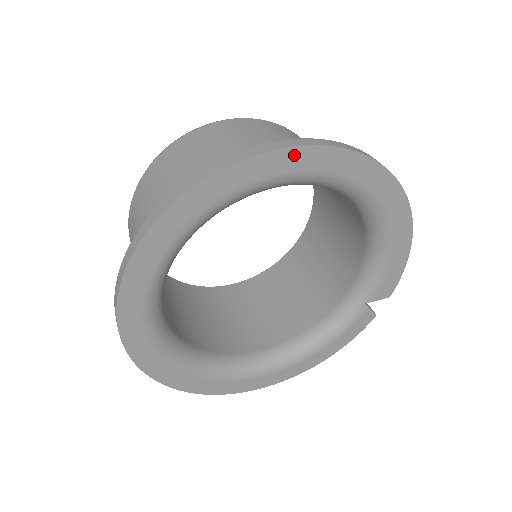
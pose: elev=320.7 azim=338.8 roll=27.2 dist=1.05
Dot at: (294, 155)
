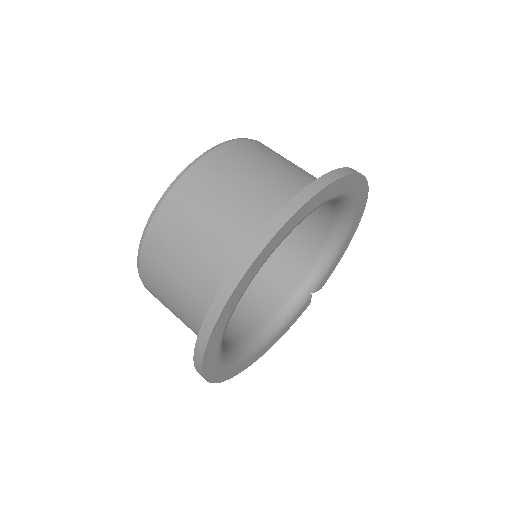
Dot at: (352, 179)
